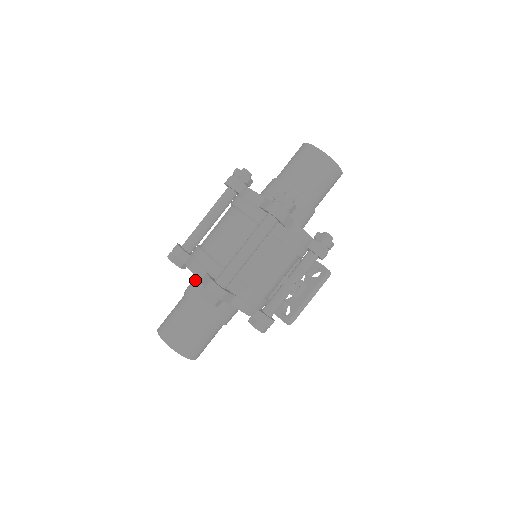
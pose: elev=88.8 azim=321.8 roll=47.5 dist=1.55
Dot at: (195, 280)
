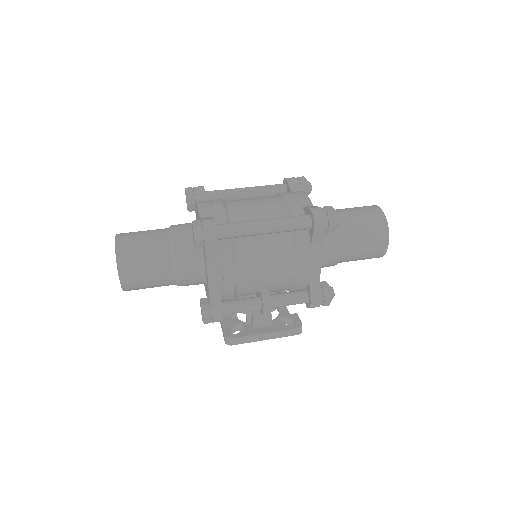
Dot at: occluded
